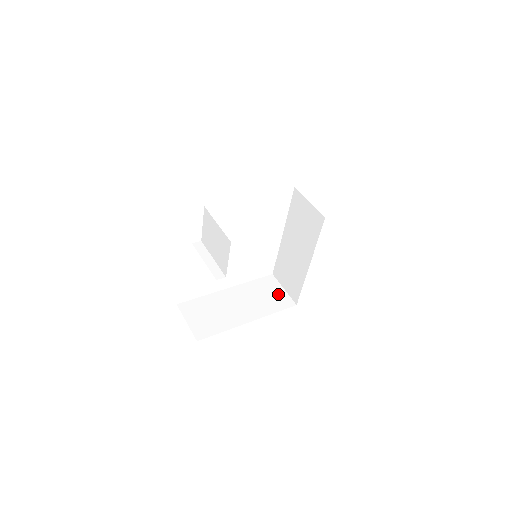
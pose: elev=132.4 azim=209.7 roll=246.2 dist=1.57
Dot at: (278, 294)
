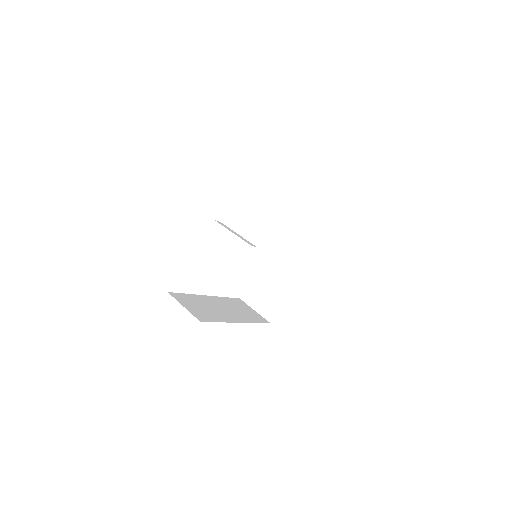
Dot at: (252, 312)
